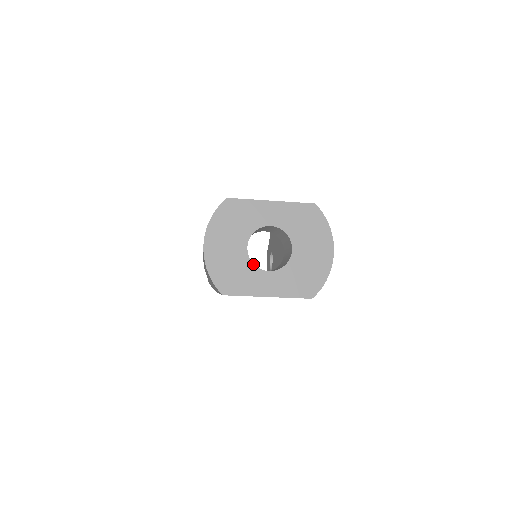
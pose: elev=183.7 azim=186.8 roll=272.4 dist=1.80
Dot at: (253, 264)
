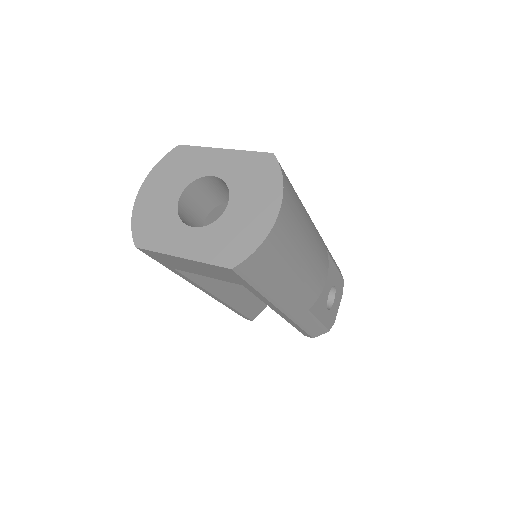
Dot at: (179, 217)
